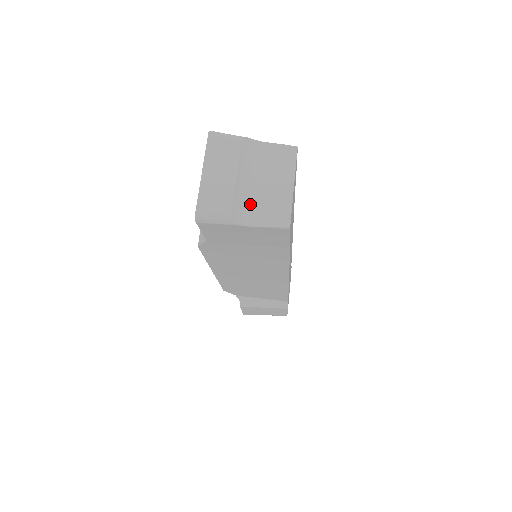
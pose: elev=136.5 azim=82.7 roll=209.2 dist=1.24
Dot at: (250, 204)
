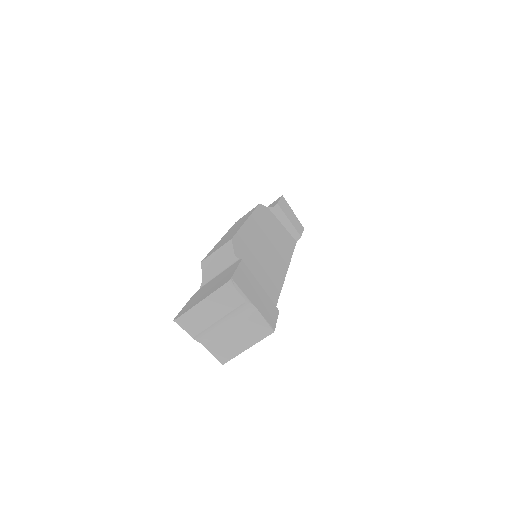
Dot at: (214, 335)
